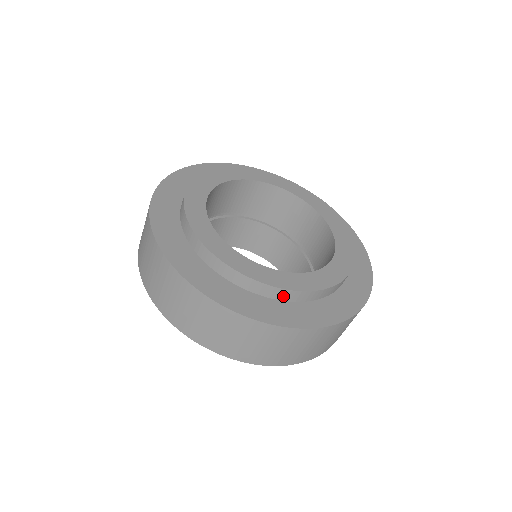
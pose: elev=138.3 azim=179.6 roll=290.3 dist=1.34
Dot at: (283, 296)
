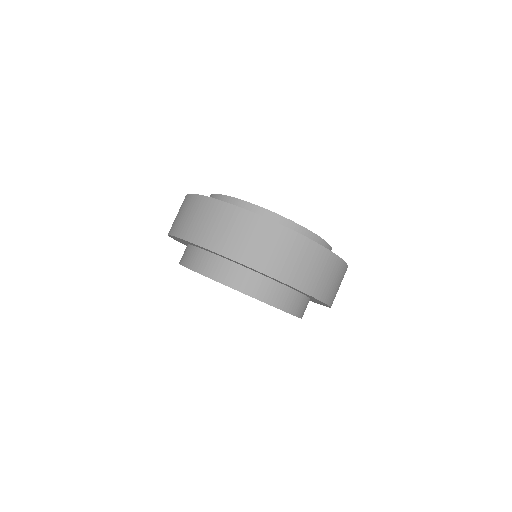
Dot at: occluded
